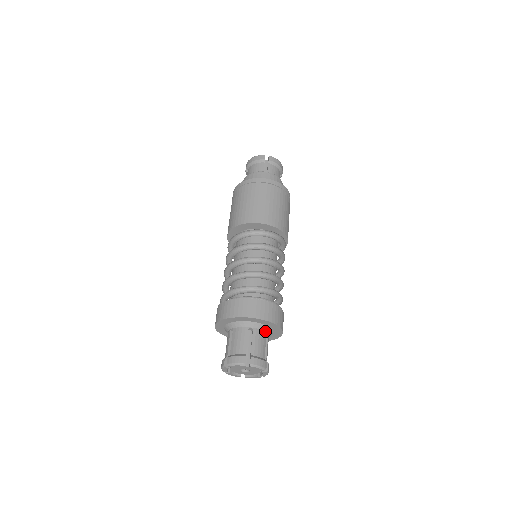
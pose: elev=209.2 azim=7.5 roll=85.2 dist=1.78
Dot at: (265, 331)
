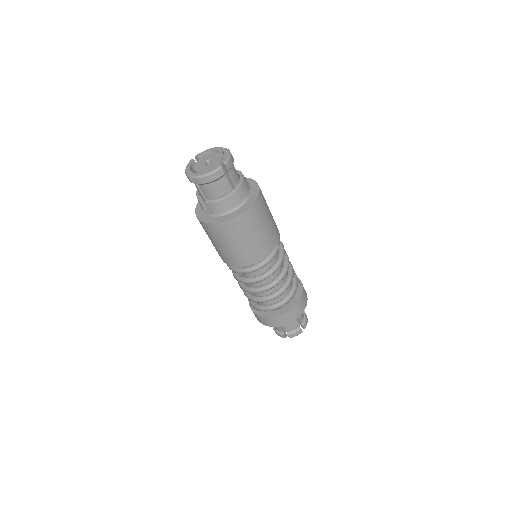
Dot at: occluded
